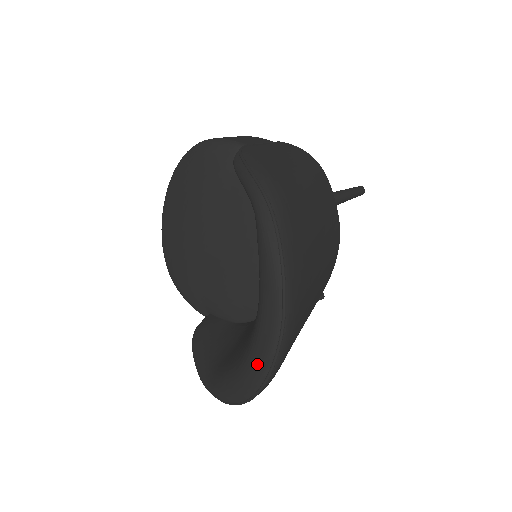
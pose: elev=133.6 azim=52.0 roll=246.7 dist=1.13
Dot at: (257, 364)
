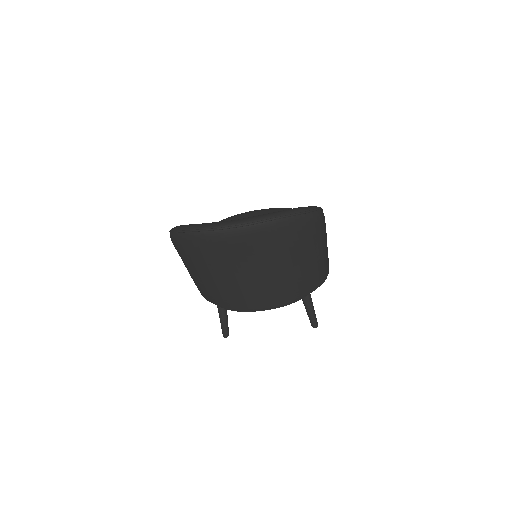
Dot at: (224, 222)
